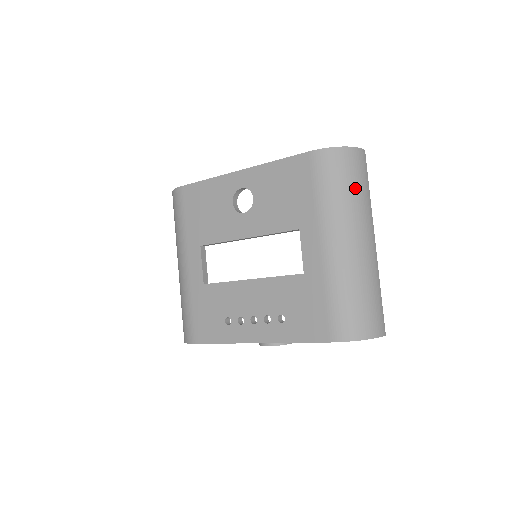
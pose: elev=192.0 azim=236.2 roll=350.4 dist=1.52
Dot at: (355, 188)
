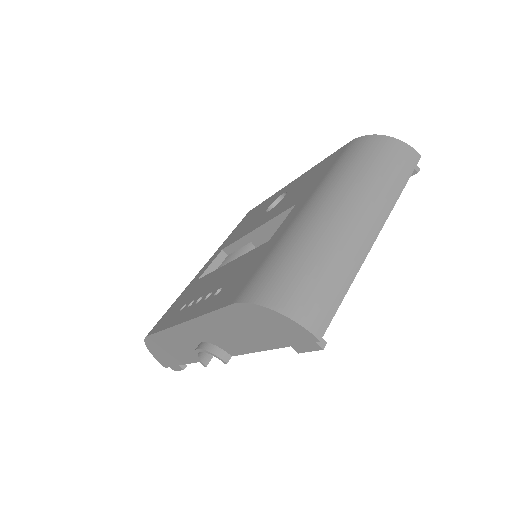
Dot at: (378, 169)
